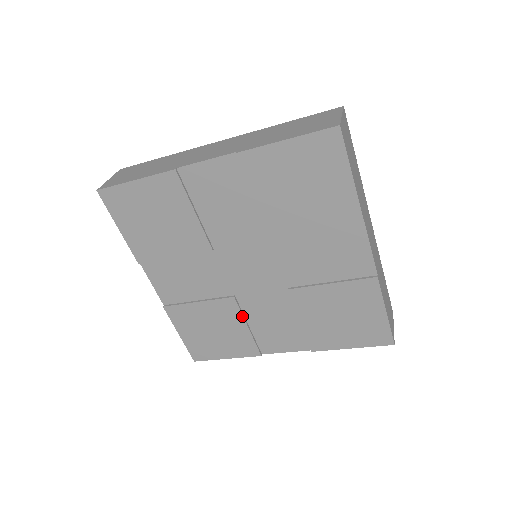
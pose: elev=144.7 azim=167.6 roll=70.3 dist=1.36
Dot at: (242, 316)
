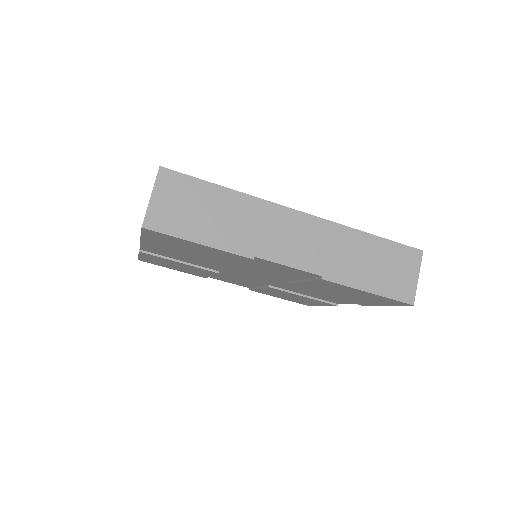
Dot at: occluded
